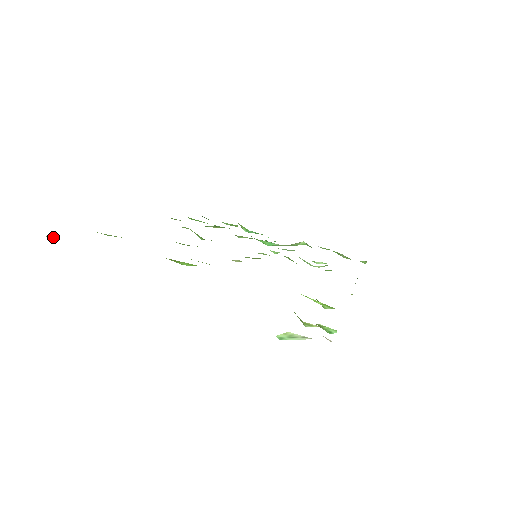
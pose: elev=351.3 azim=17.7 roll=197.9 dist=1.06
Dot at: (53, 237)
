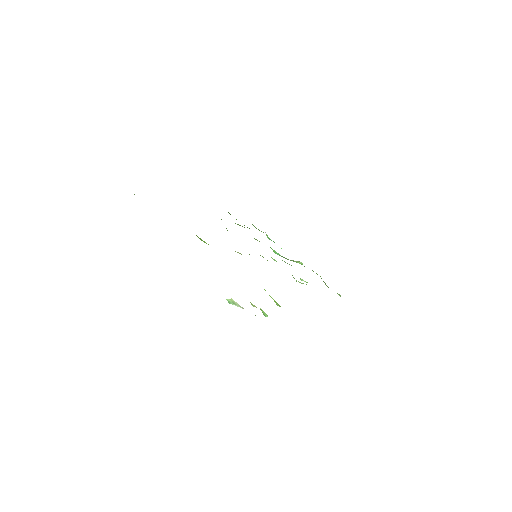
Dot at: occluded
